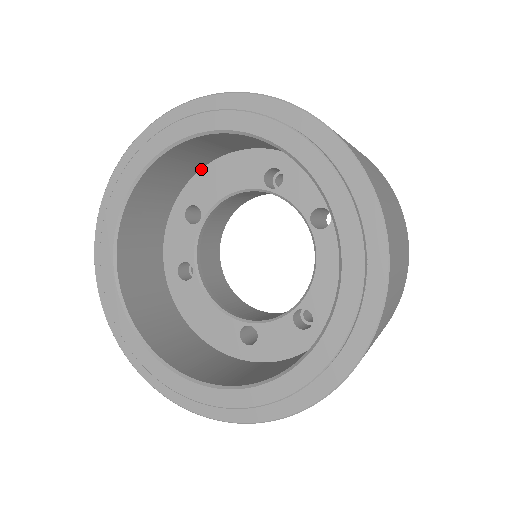
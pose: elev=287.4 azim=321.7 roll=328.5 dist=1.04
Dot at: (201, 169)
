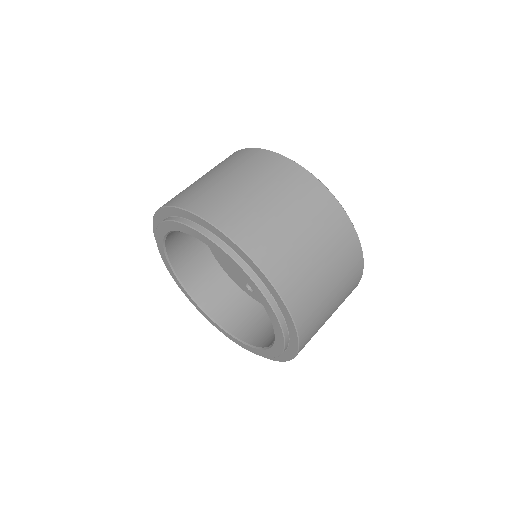
Dot at: occluded
